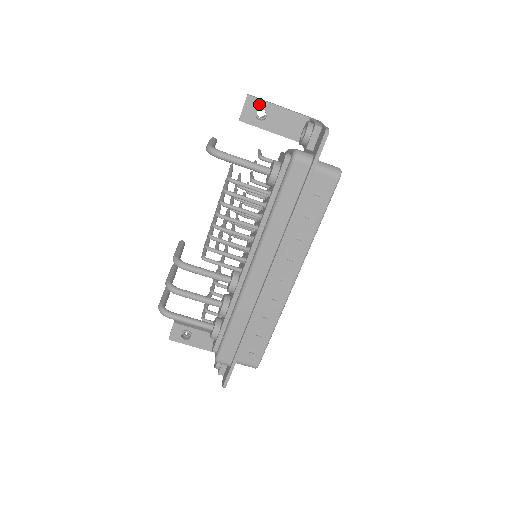
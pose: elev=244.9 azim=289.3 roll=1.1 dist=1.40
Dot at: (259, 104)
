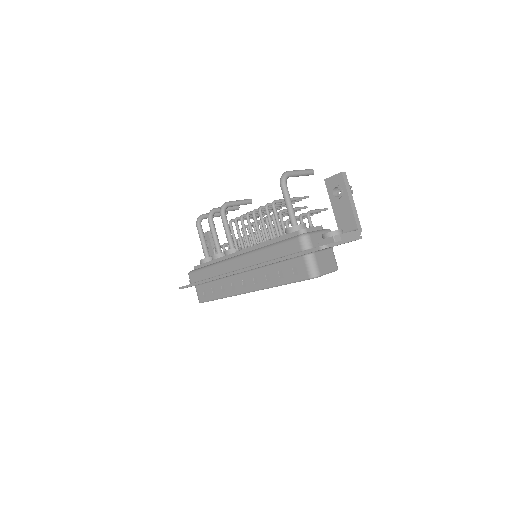
Dot at: (342, 185)
